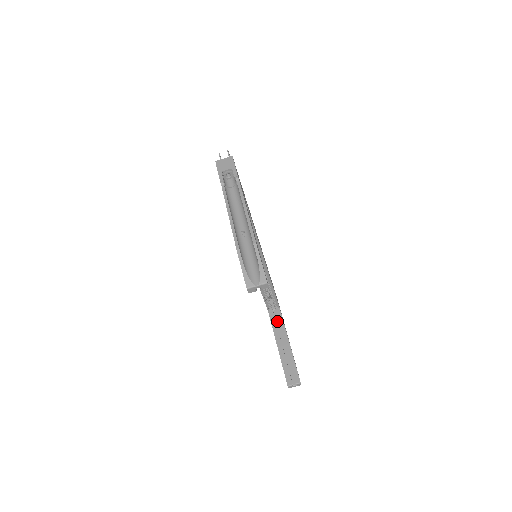
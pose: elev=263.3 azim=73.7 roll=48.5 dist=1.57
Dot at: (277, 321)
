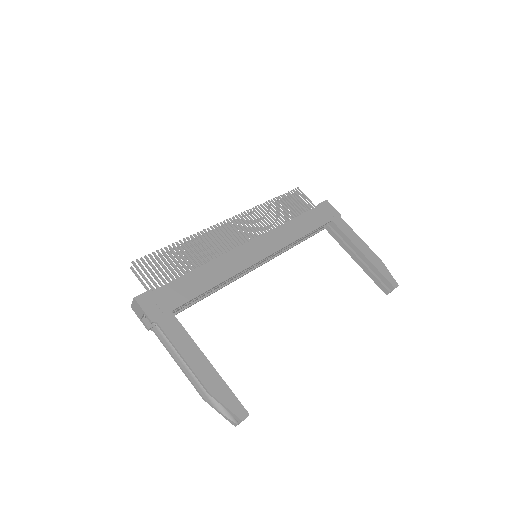
Dot at: (339, 234)
